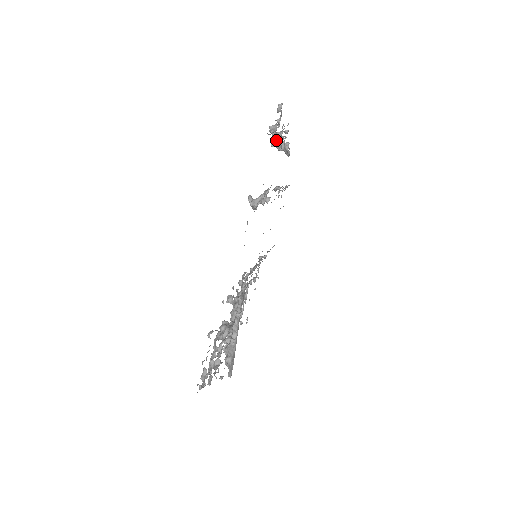
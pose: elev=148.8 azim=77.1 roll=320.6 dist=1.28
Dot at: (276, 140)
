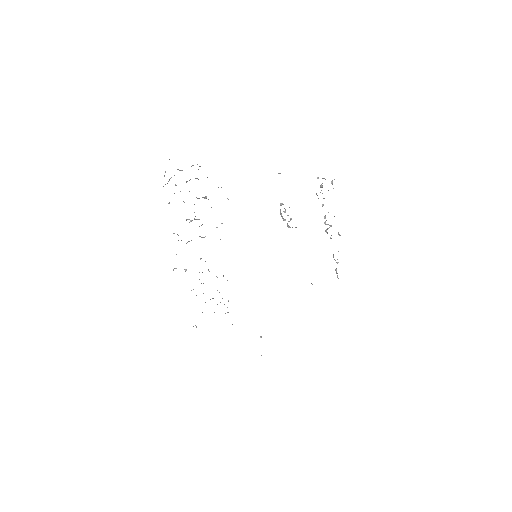
Dot at: (323, 204)
